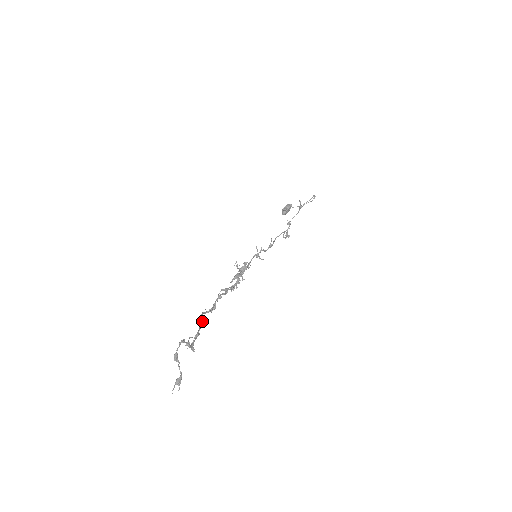
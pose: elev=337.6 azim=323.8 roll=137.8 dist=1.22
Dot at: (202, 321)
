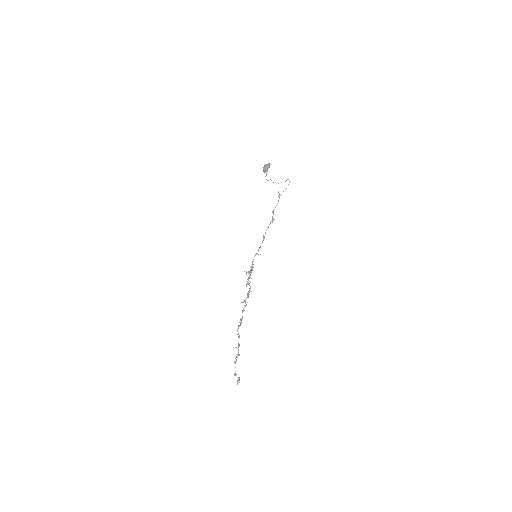
Dot at: (239, 337)
